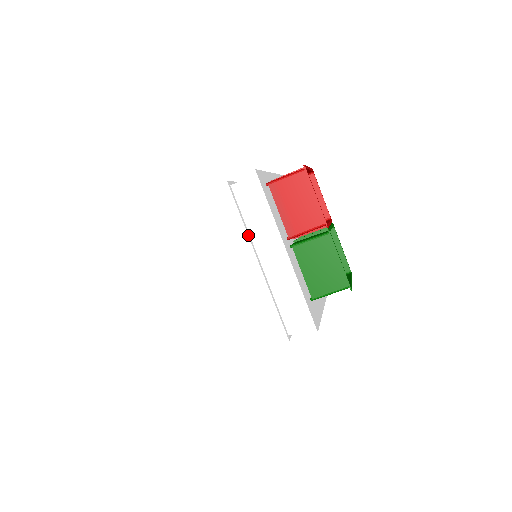
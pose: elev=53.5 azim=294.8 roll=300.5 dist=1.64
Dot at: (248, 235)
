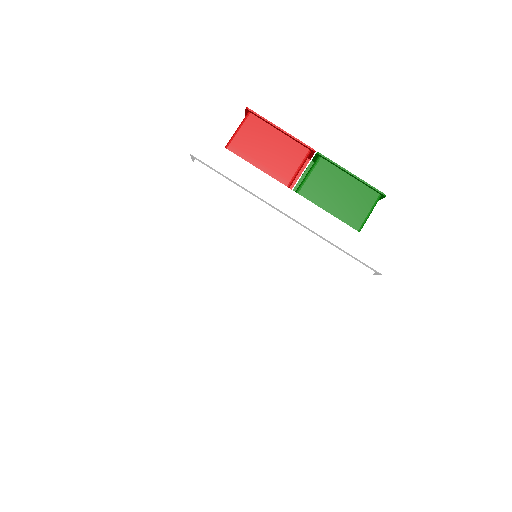
Dot at: (245, 208)
